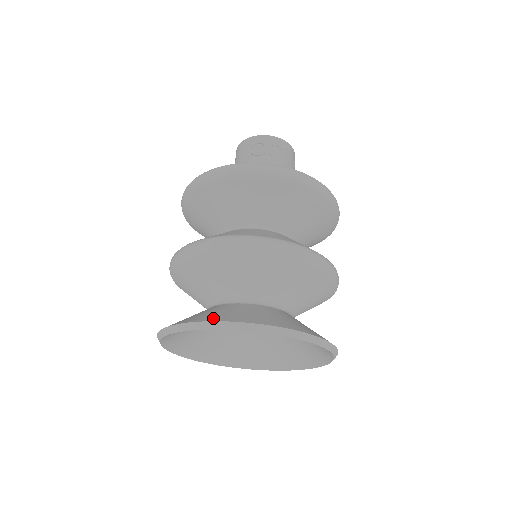
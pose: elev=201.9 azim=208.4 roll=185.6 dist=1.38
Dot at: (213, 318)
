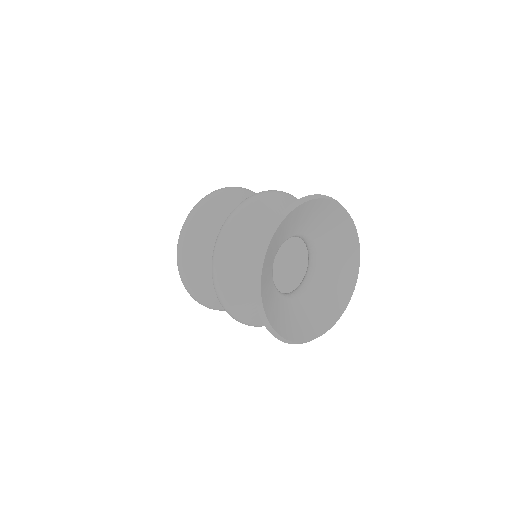
Dot at: occluded
